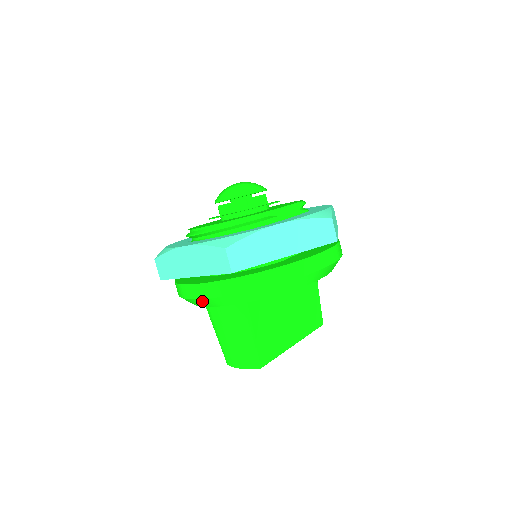
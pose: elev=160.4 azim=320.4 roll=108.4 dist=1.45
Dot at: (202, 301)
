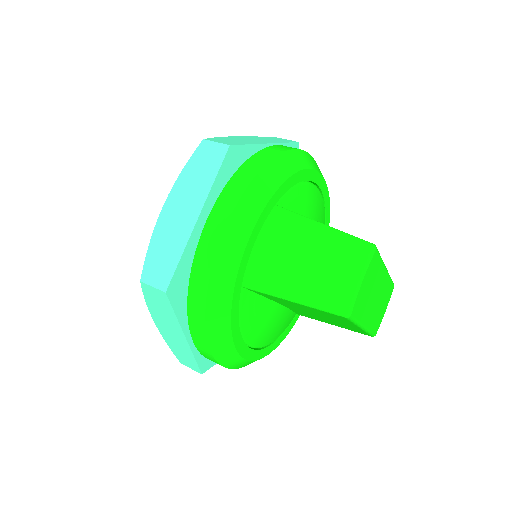
Dot at: (232, 230)
